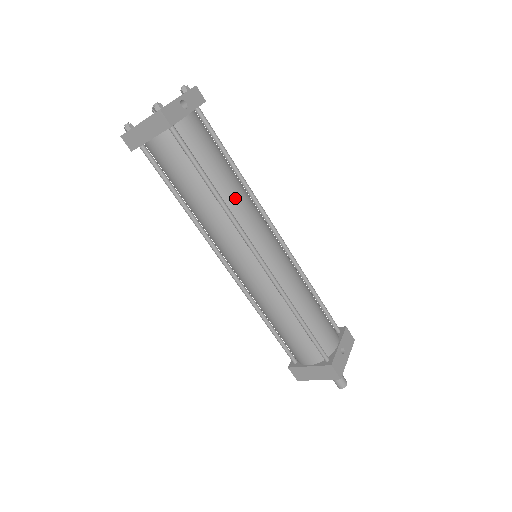
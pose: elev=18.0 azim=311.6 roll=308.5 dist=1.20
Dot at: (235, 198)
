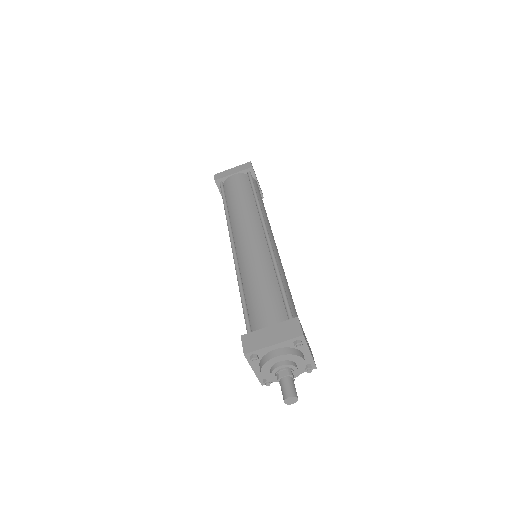
Dot at: (265, 212)
